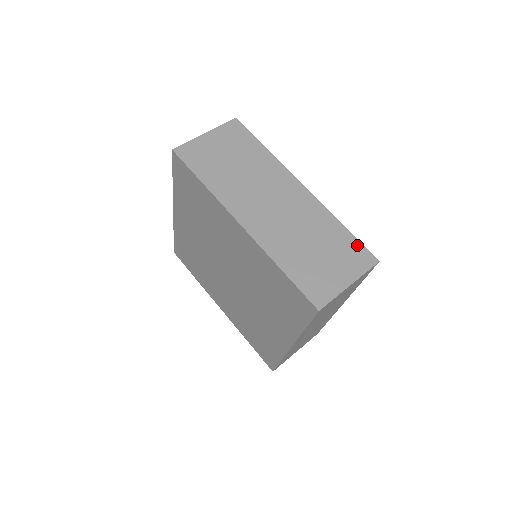
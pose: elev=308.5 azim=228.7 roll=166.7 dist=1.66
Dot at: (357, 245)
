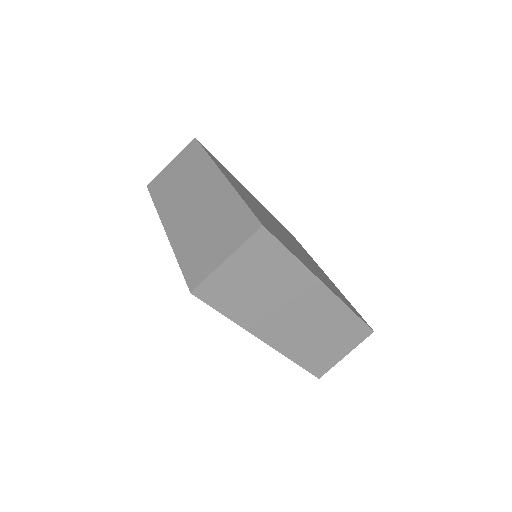
Dot at: (361, 326)
